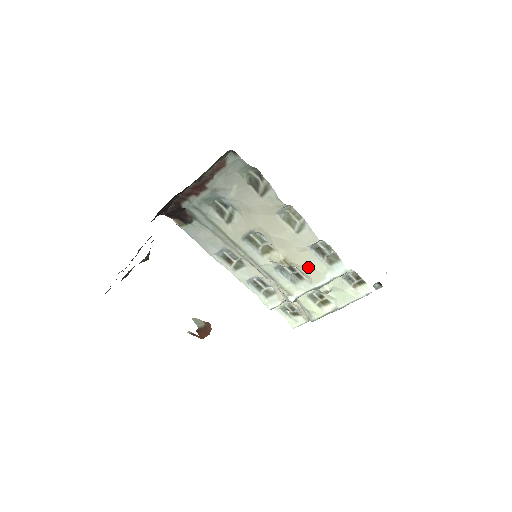
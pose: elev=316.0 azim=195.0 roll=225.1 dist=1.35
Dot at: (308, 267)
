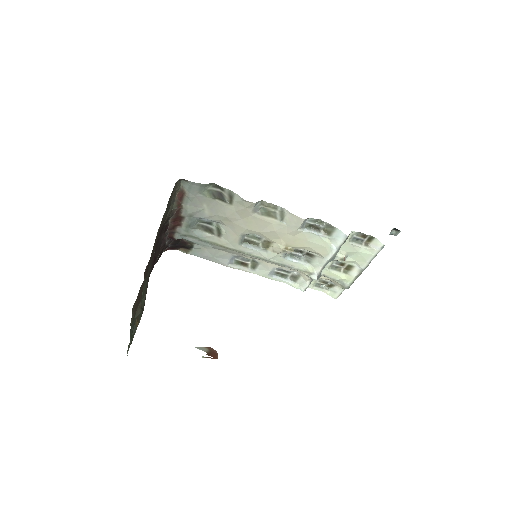
Dot at: (311, 245)
